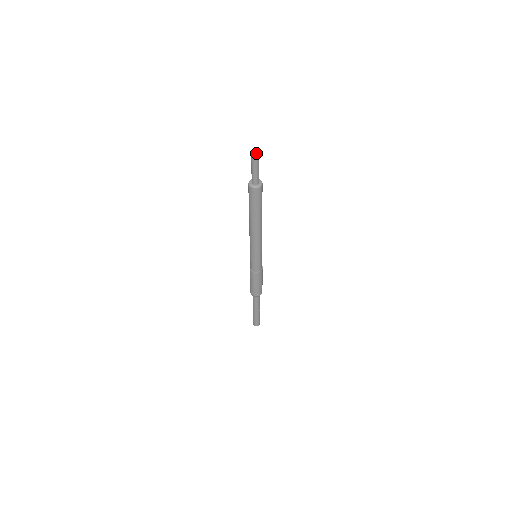
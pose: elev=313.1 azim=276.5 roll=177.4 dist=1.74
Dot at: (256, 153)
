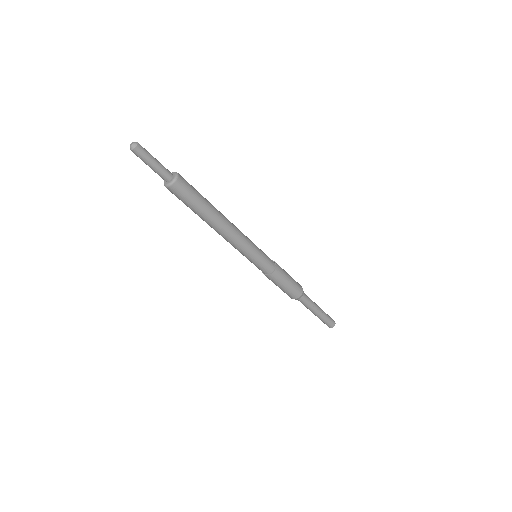
Dot at: (131, 147)
